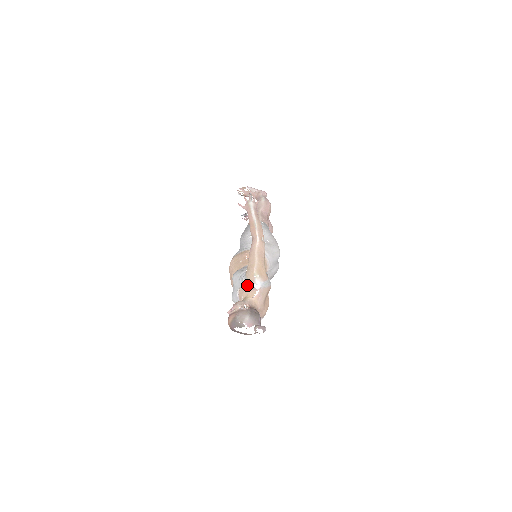
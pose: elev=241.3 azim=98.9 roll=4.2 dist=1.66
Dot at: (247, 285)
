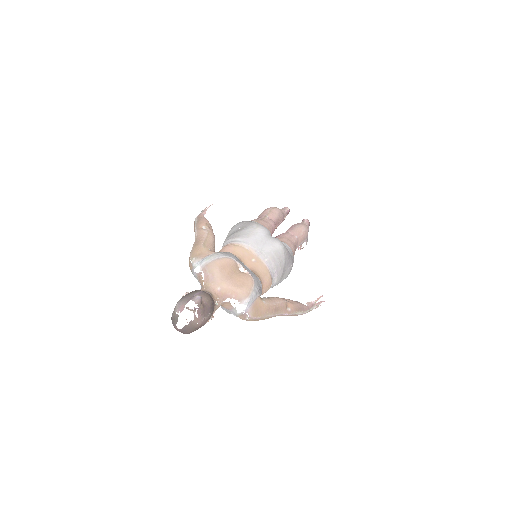
Dot at: (197, 279)
